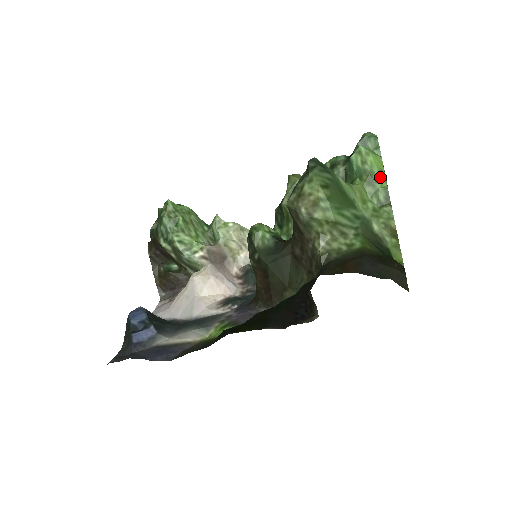
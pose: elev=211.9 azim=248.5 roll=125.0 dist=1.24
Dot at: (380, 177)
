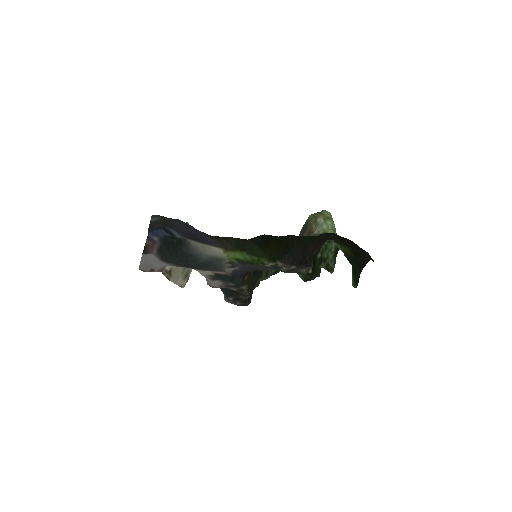
Dot at: occluded
